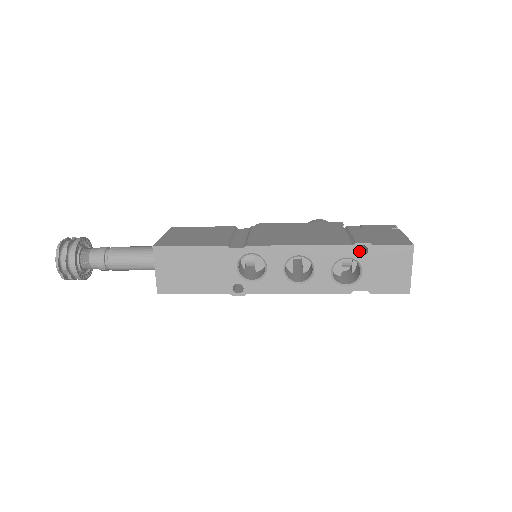
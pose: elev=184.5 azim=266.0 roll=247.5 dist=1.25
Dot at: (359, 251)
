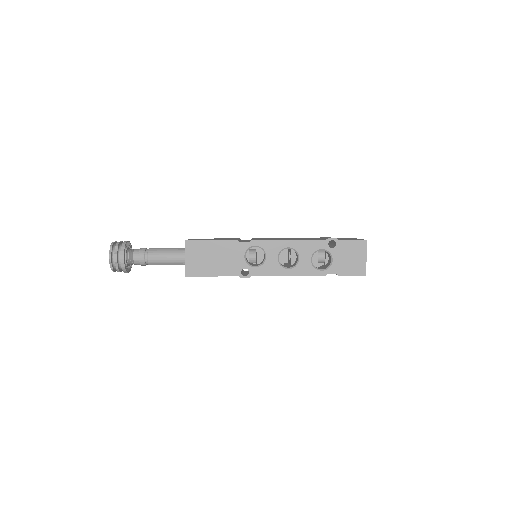
Dot at: (330, 247)
